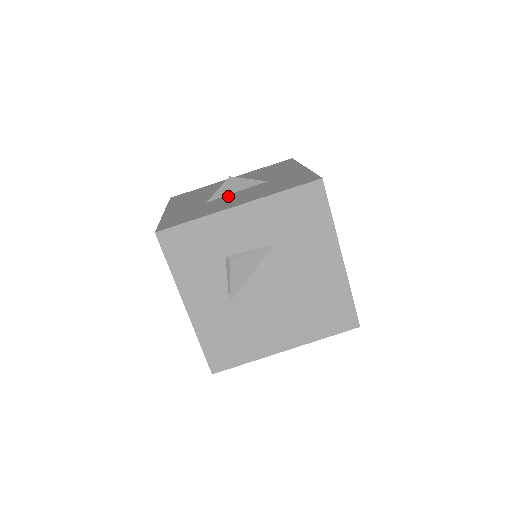
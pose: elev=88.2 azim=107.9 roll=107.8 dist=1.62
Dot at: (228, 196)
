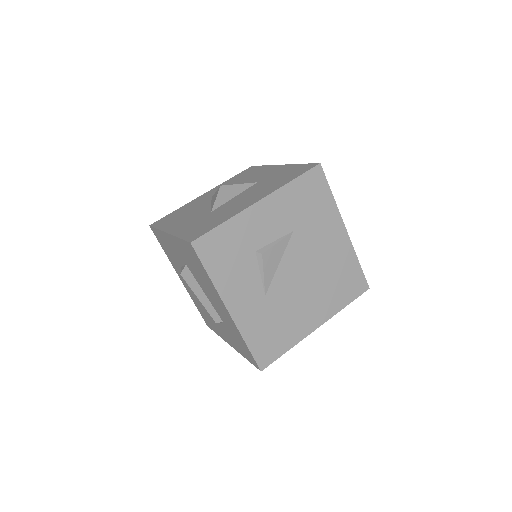
Dot at: (231, 201)
